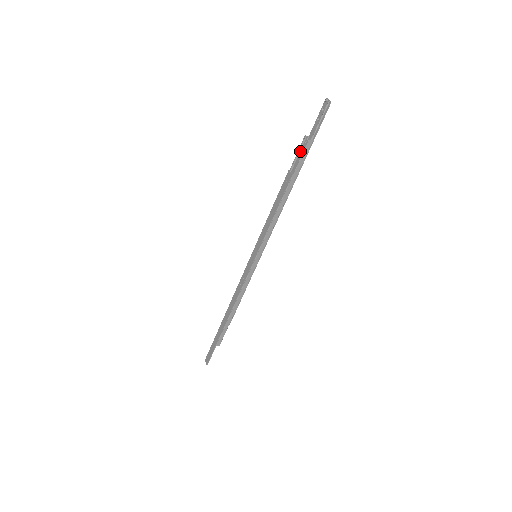
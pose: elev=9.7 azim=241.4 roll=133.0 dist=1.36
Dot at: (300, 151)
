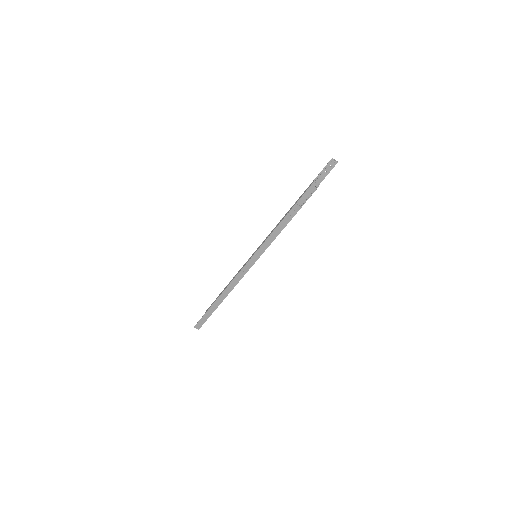
Dot at: (307, 191)
